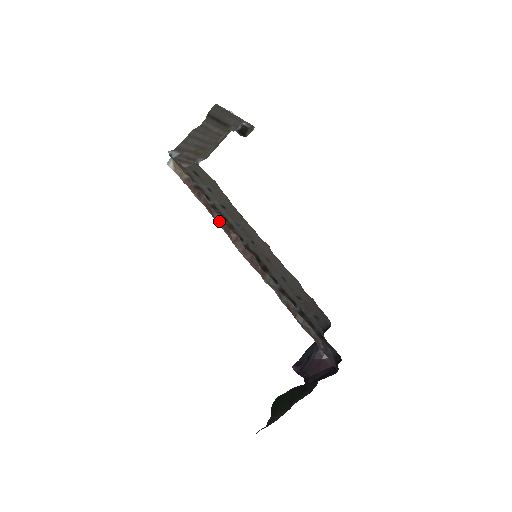
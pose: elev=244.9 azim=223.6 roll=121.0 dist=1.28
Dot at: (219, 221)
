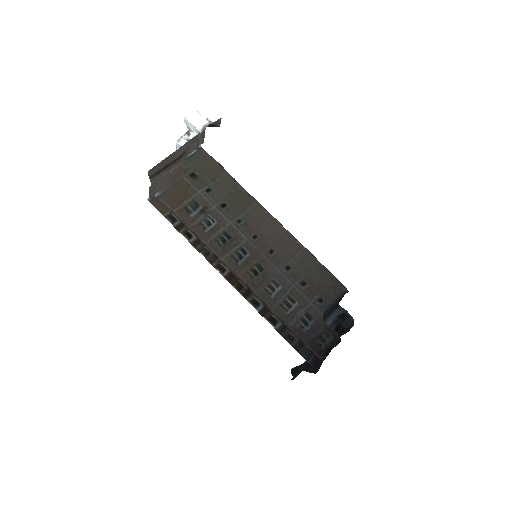
Dot at: occluded
